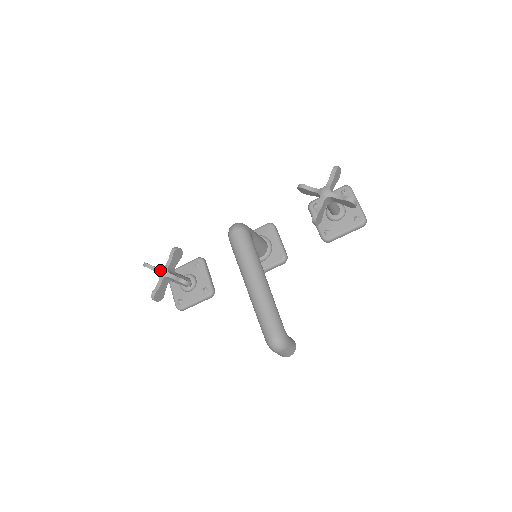
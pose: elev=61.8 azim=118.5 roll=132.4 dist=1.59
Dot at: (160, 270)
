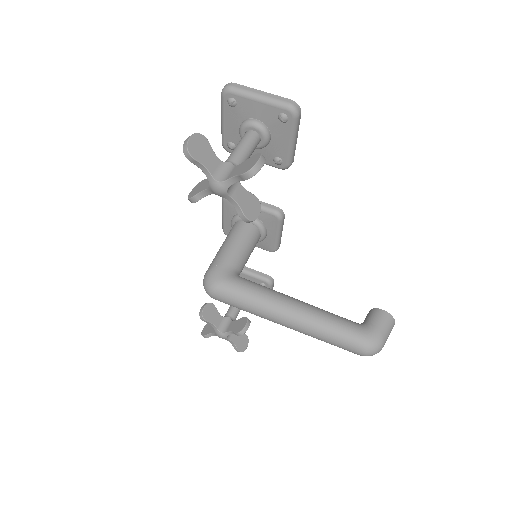
Dot at: occluded
